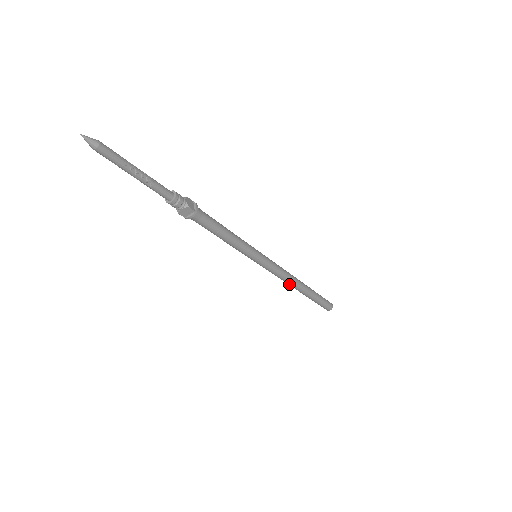
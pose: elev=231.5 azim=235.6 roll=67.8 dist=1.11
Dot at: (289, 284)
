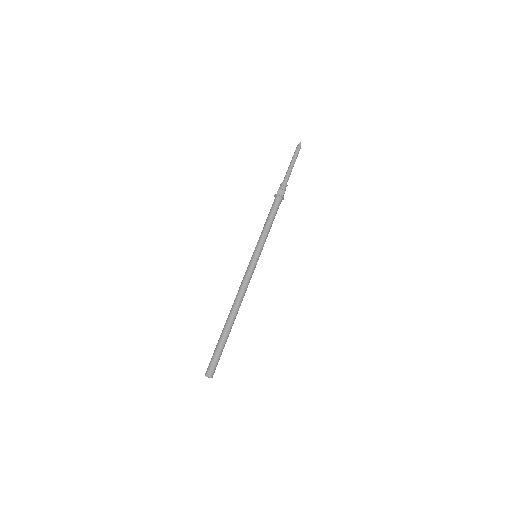
Dot at: (236, 300)
